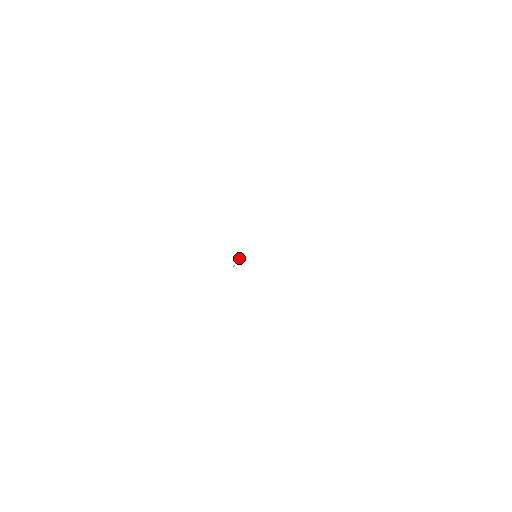
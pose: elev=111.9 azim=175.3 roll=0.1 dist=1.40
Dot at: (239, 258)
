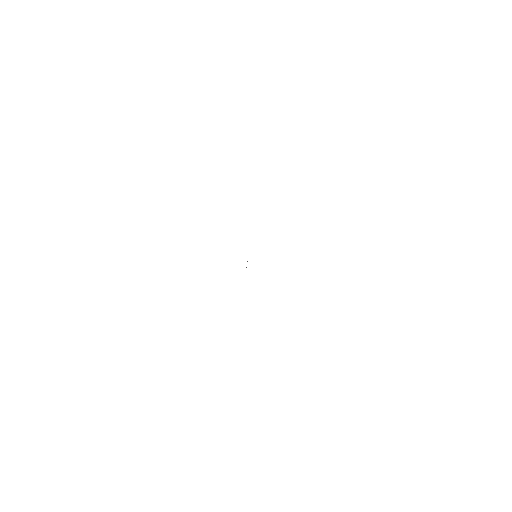
Dot at: occluded
